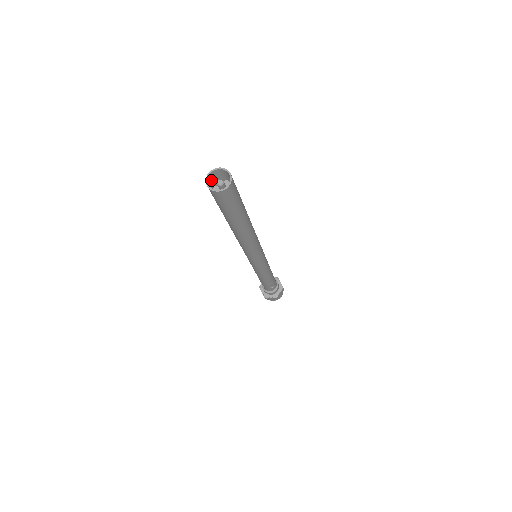
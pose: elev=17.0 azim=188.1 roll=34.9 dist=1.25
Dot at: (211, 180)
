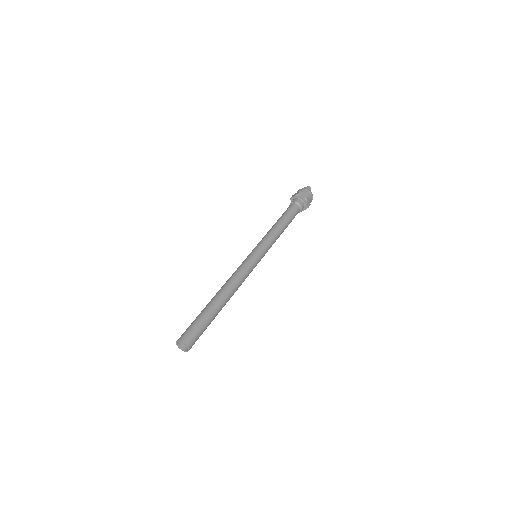
Dot at: (181, 337)
